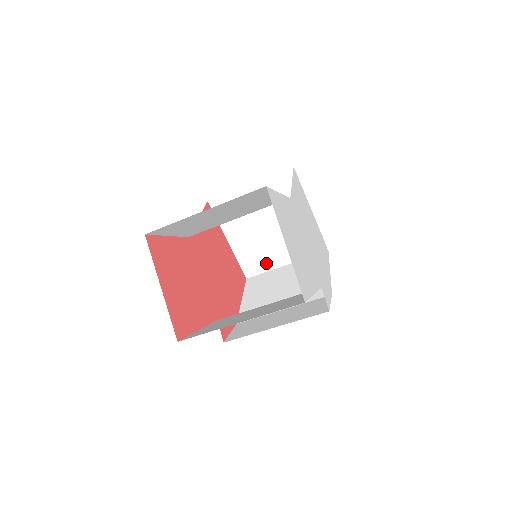
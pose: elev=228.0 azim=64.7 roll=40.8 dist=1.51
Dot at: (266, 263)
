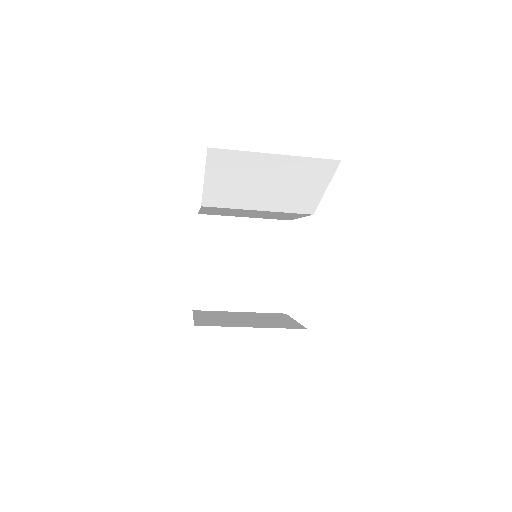
Dot at: (221, 301)
